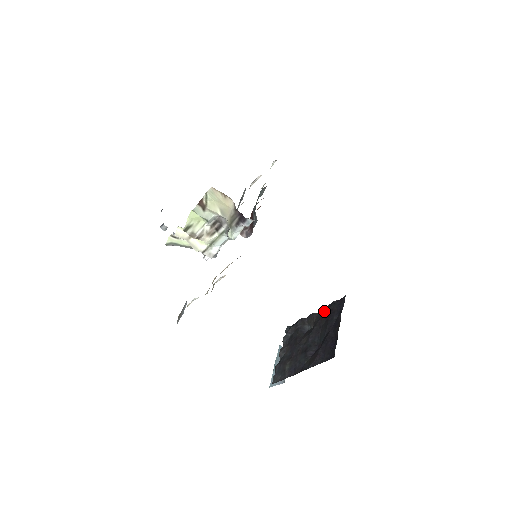
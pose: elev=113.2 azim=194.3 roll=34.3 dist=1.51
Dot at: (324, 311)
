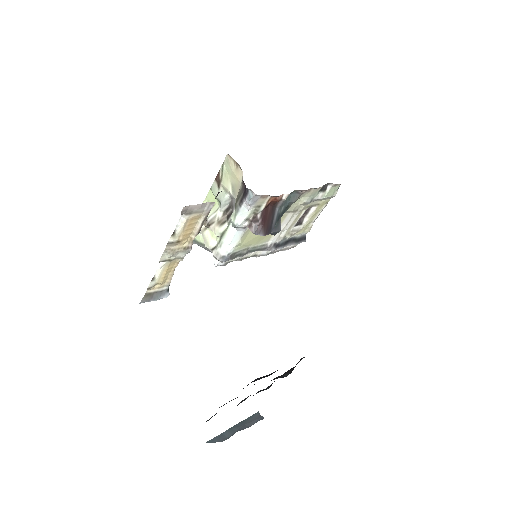
Dot at: occluded
